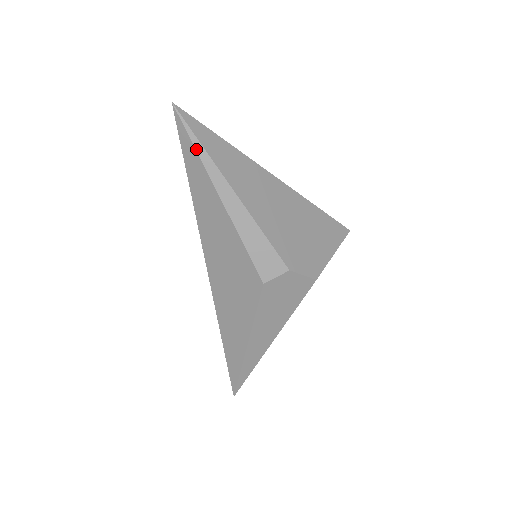
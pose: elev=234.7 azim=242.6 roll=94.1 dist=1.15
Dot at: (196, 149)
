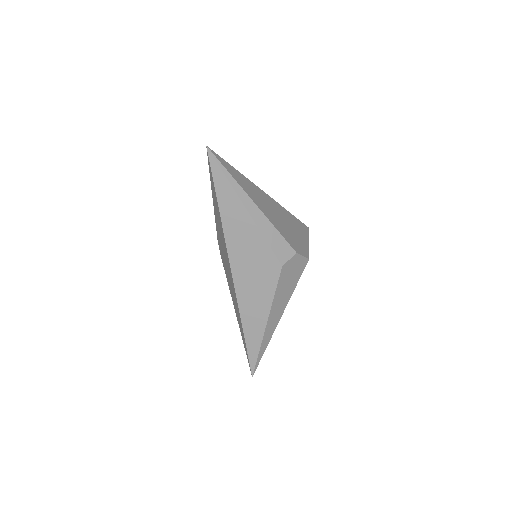
Dot at: (226, 177)
